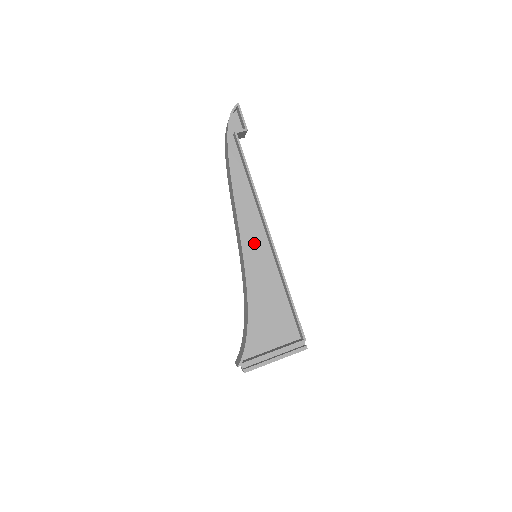
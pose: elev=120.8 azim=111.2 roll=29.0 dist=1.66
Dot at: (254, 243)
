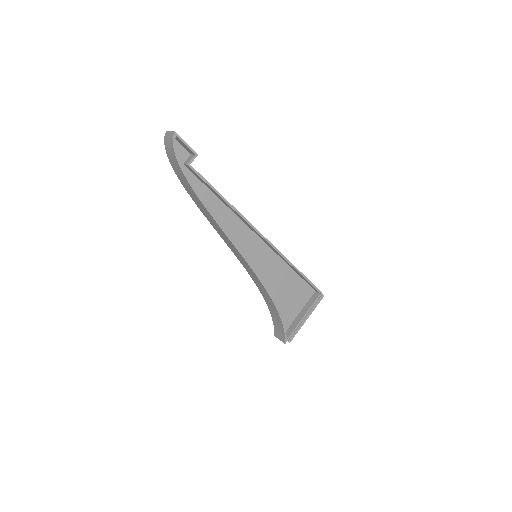
Dot at: (250, 248)
